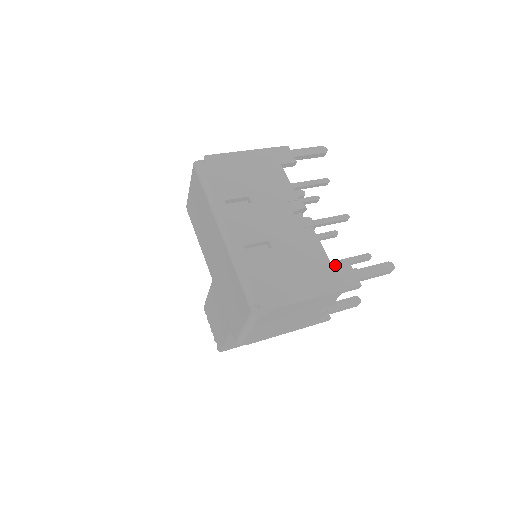
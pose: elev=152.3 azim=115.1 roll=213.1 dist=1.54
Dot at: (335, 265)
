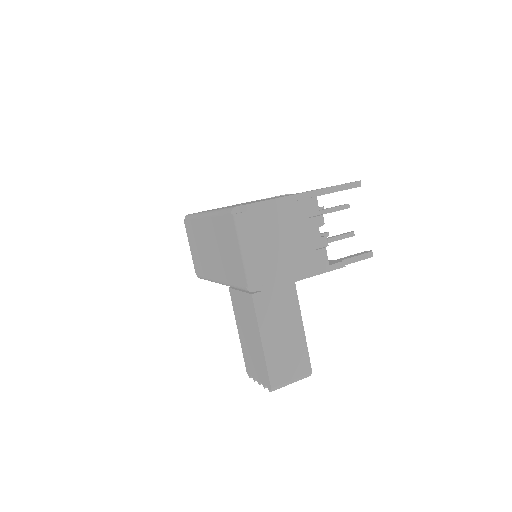
Dot at: occluded
